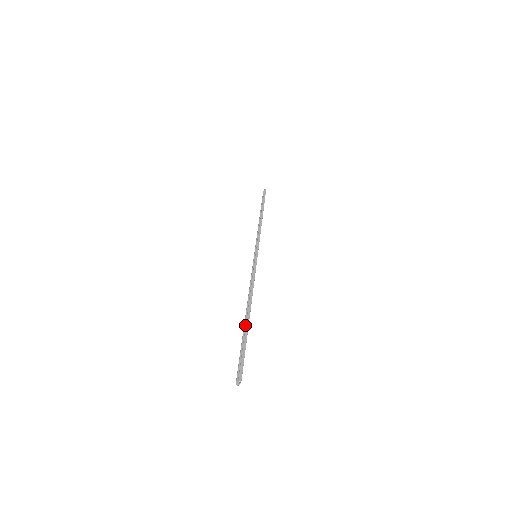
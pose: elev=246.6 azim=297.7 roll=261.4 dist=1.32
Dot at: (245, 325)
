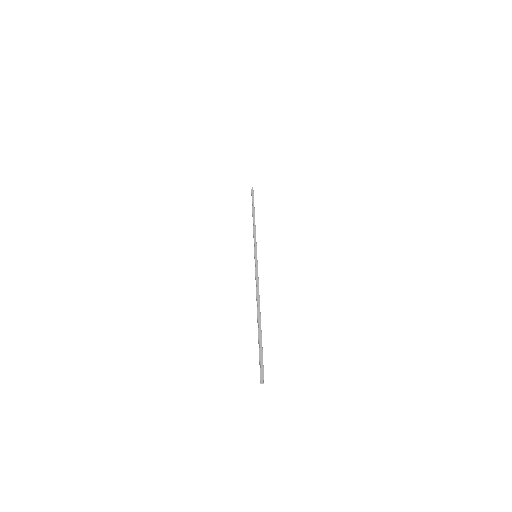
Dot at: (258, 326)
